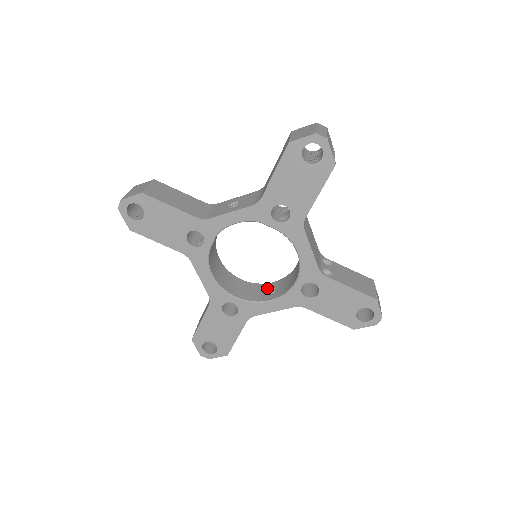
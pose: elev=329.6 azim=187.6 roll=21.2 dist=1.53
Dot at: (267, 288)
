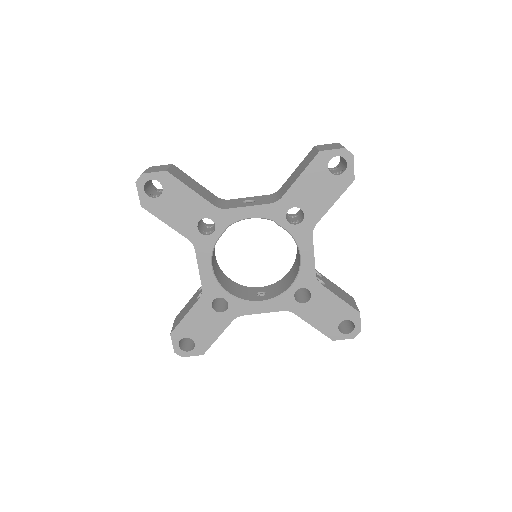
Dot at: (256, 291)
